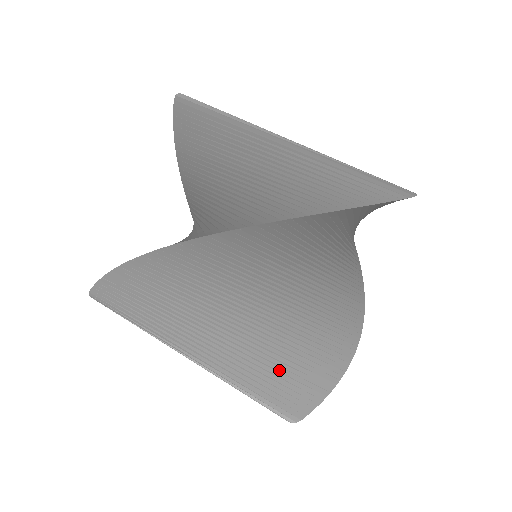
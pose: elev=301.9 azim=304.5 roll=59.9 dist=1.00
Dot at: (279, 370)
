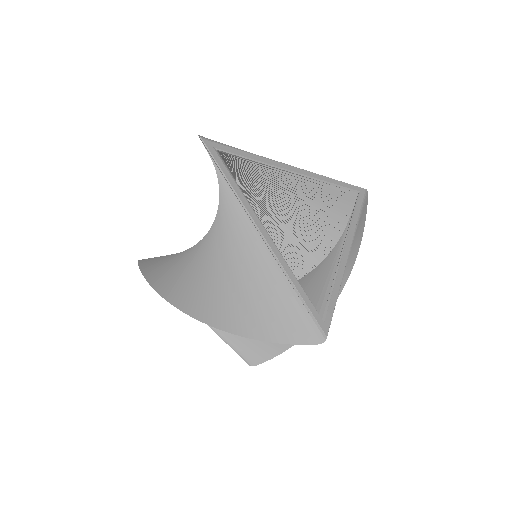
Dot at: occluded
